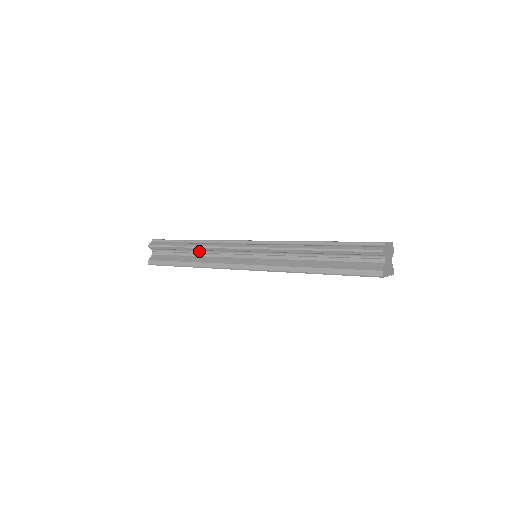
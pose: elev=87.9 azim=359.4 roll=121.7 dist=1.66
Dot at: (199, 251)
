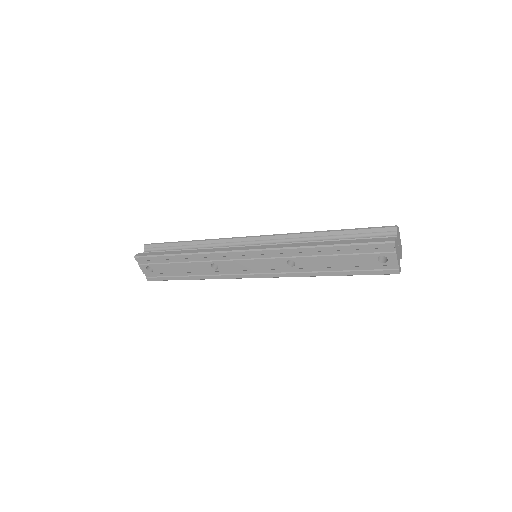
Dot at: (198, 247)
